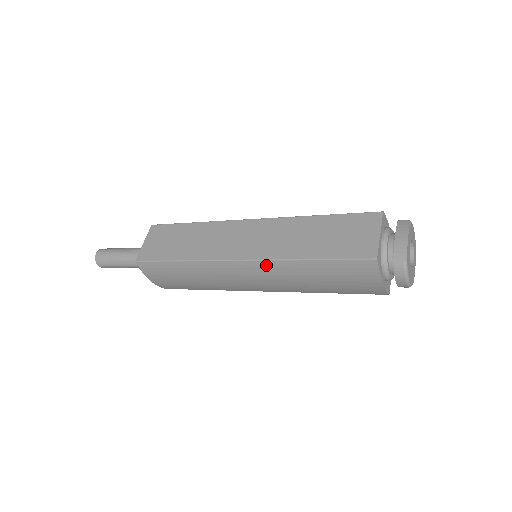
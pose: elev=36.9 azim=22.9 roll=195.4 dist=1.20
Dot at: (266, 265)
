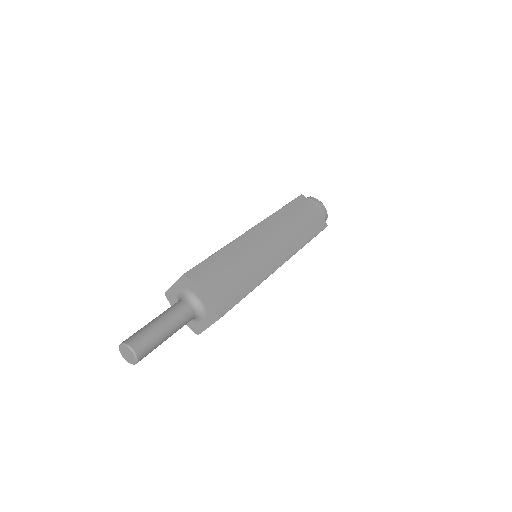
Dot at: (267, 222)
